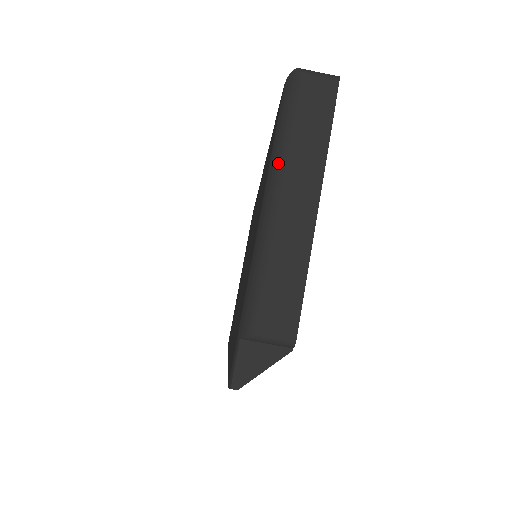
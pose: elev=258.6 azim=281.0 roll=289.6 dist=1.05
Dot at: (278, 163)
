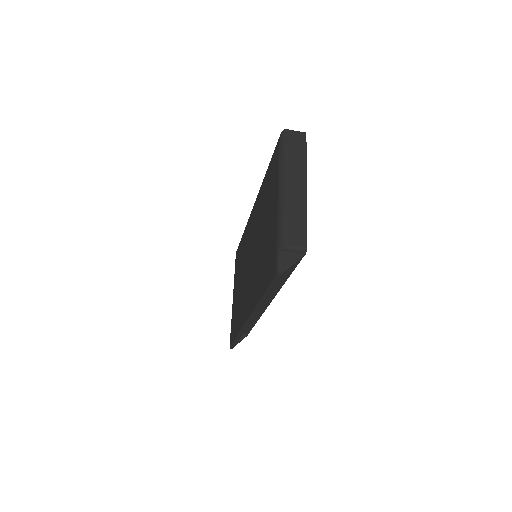
Dot at: (284, 170)
